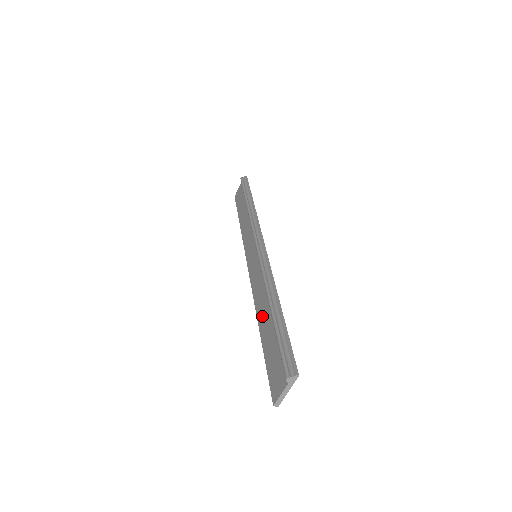
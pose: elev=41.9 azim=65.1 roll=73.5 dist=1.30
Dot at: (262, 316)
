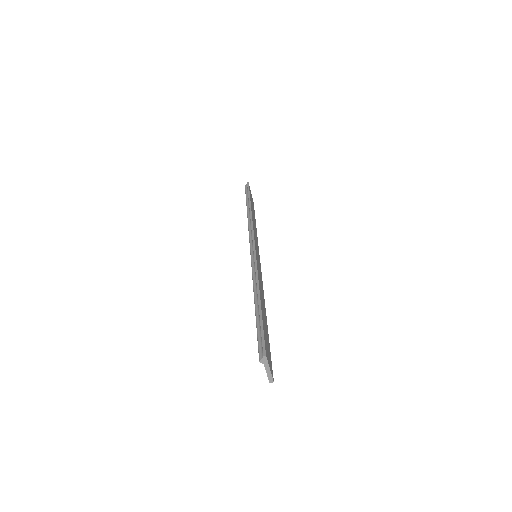
Dot at: occluded
